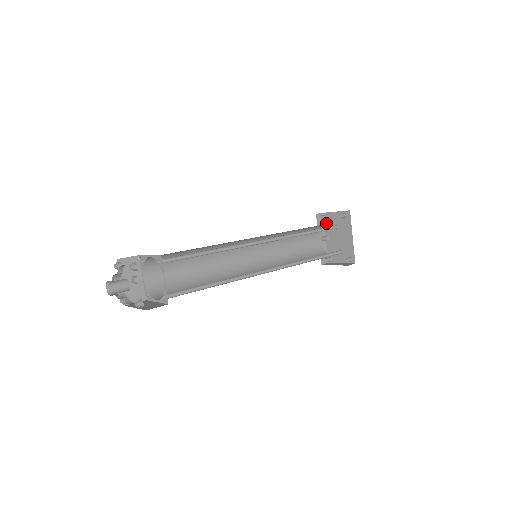
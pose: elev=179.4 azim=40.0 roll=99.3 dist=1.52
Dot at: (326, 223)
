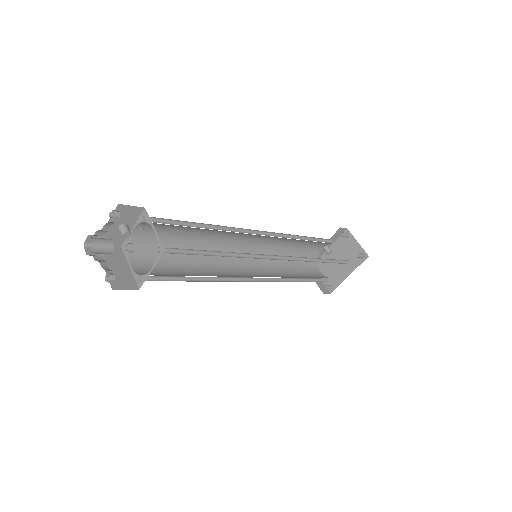
Dot at: (341, 238)
